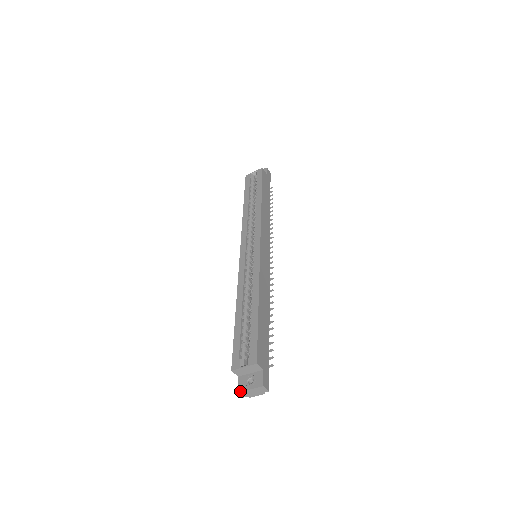
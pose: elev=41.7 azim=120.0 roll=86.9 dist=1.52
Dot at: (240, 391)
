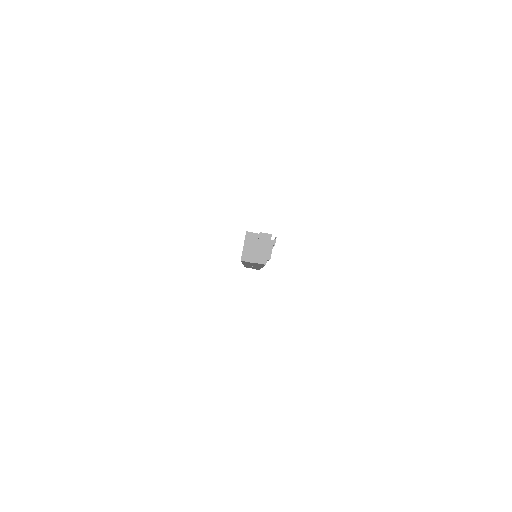
Dot at: (254, 259)
